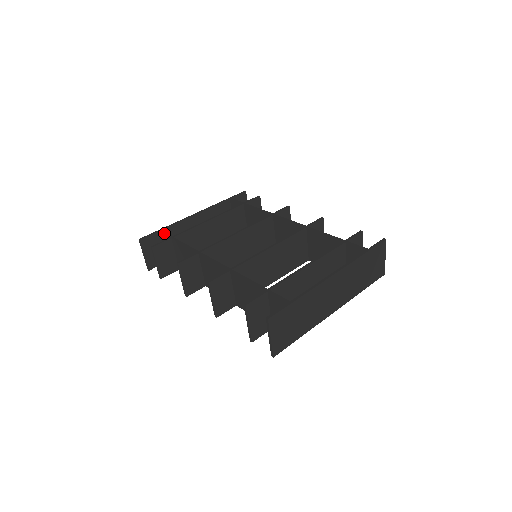
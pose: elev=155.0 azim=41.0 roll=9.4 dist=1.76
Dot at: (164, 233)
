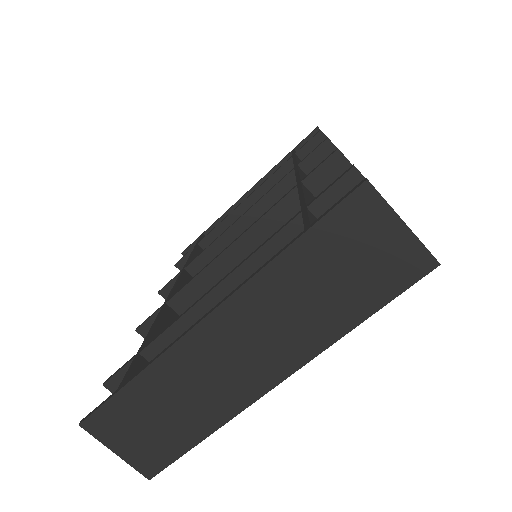
Dot at: (199, 238)
